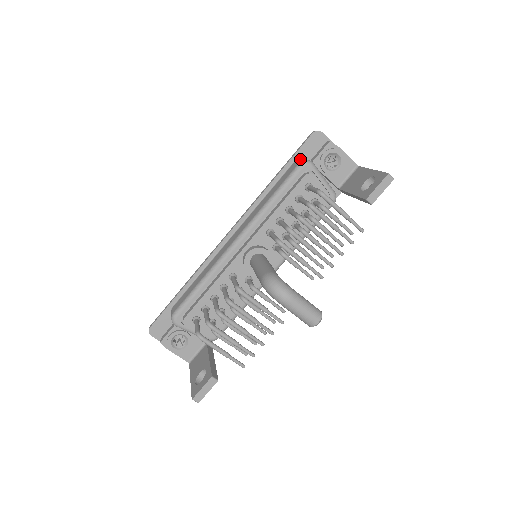
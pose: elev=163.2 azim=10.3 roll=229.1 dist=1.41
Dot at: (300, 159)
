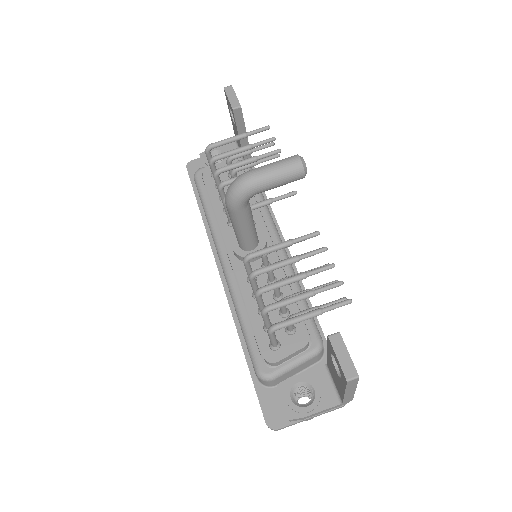
Dot at: occluded
